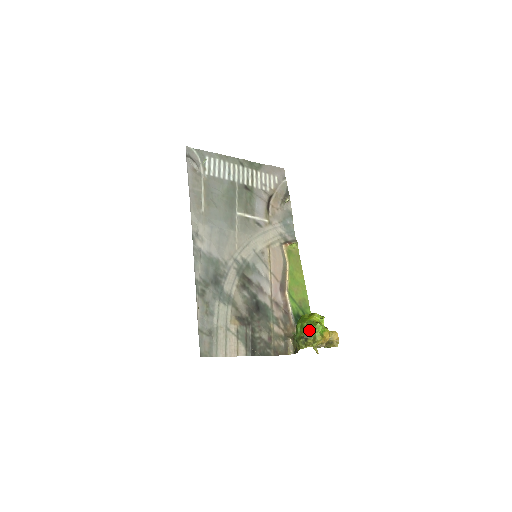
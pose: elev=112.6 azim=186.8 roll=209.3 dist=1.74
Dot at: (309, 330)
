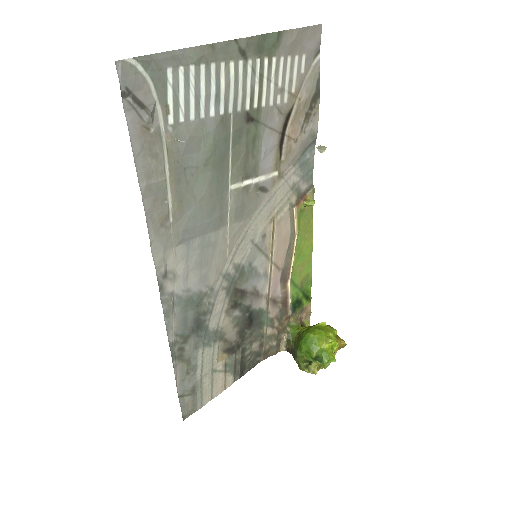
Dot at: occluded
